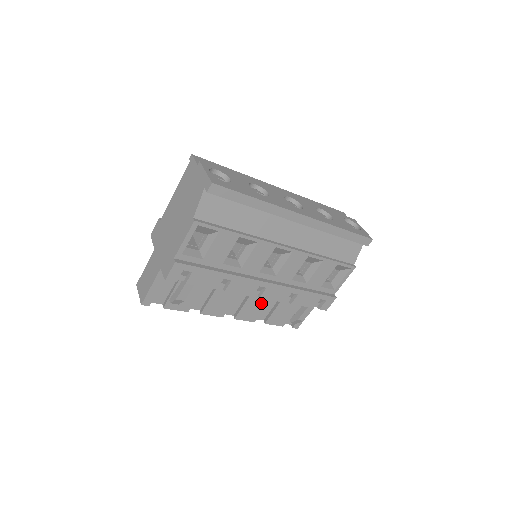
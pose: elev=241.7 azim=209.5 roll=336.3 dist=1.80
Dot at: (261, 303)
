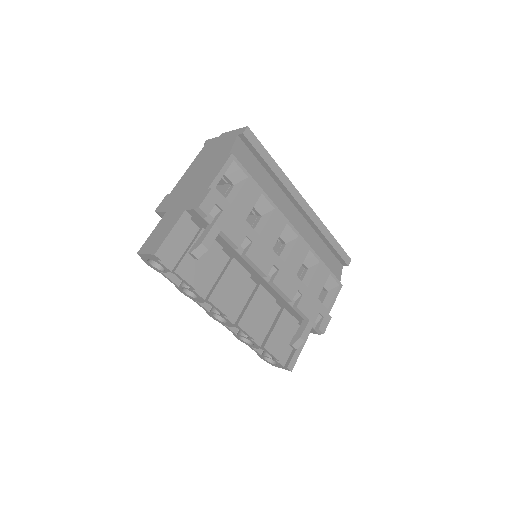
Dot at: (263, 311)
